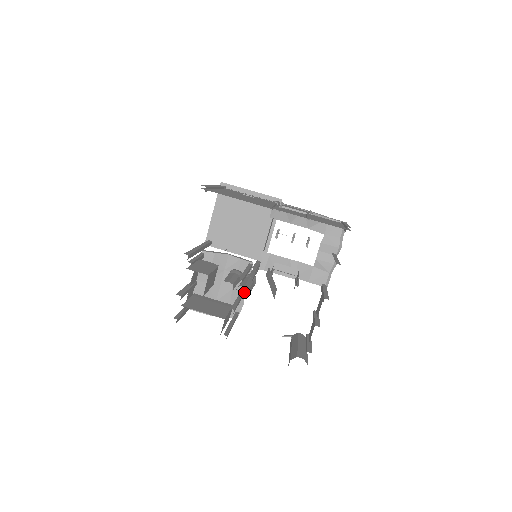
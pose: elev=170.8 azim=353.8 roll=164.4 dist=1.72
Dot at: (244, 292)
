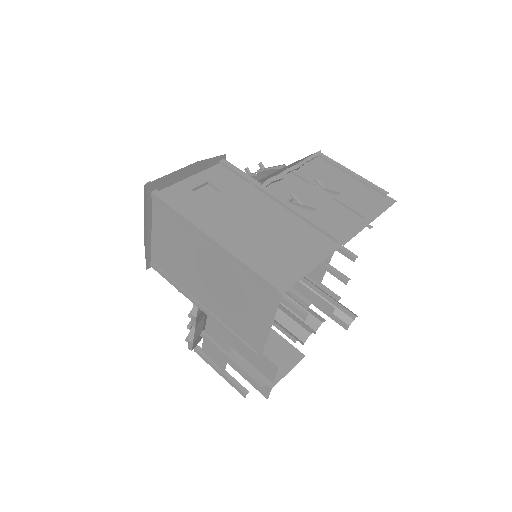
Dot at: occluded
